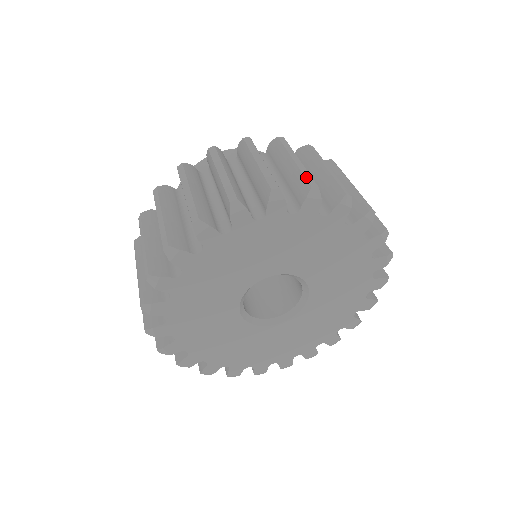
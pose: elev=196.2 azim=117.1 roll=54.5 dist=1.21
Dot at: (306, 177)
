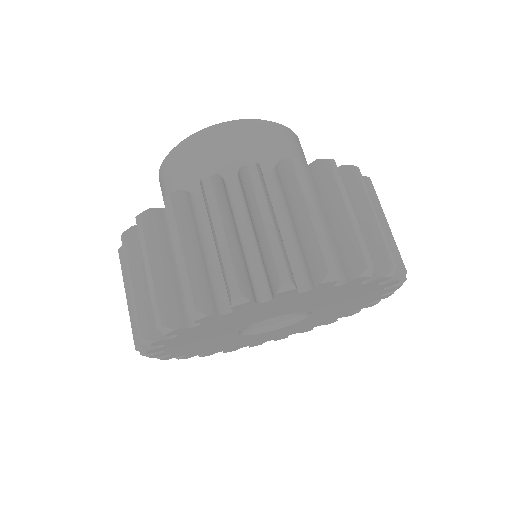
Dot at: (388, 249)
